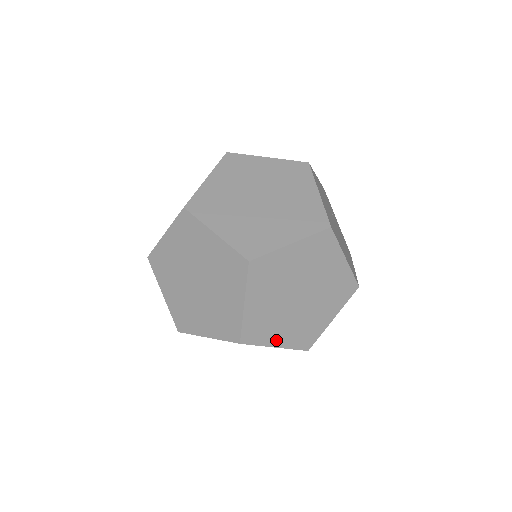
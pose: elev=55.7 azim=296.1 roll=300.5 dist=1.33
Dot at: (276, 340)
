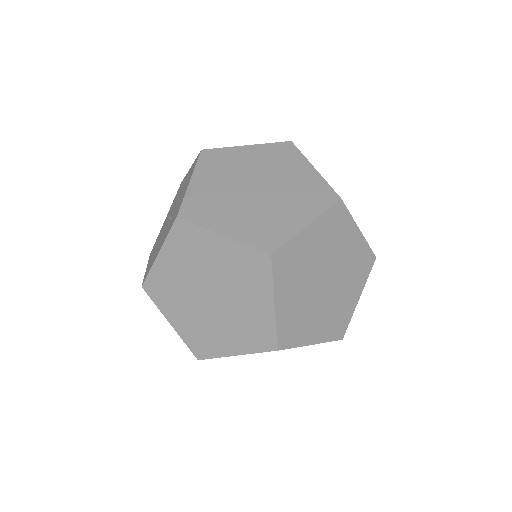
Dot at: (282, 297)
